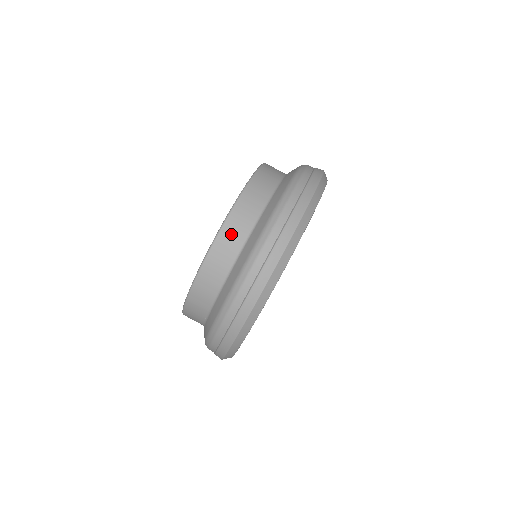
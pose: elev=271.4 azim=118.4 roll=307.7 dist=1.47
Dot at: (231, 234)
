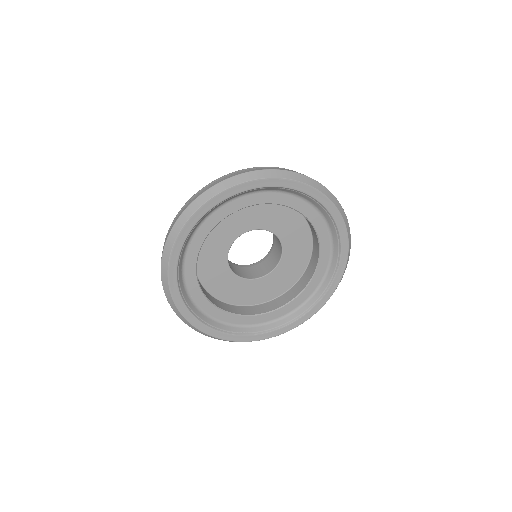
Dot at: occluded
